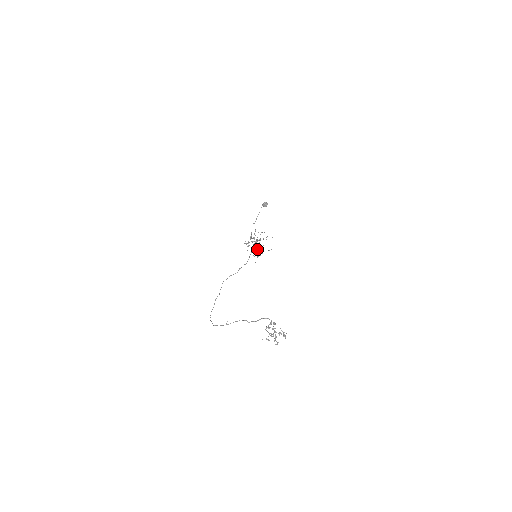
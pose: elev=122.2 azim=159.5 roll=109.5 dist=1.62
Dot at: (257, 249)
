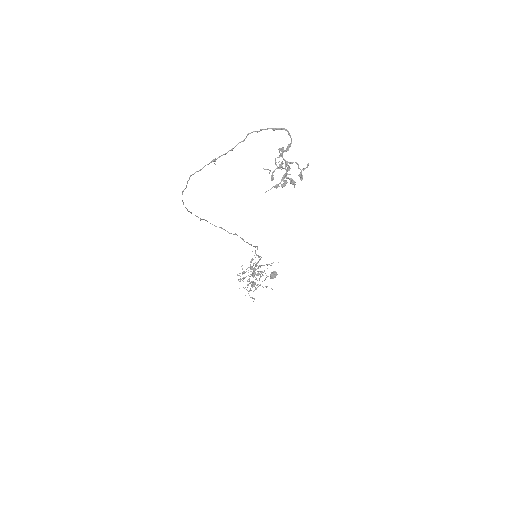
Dot at: (249, 295)
